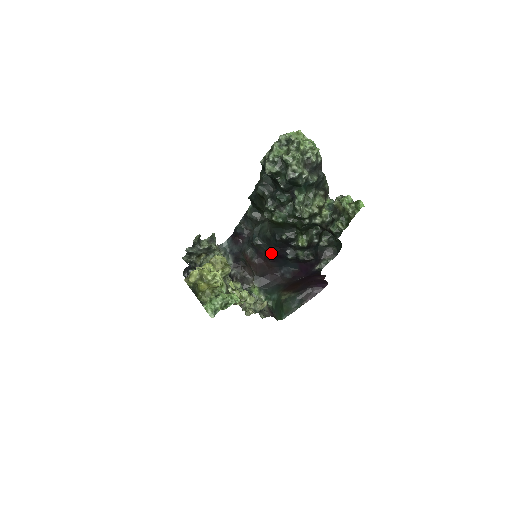
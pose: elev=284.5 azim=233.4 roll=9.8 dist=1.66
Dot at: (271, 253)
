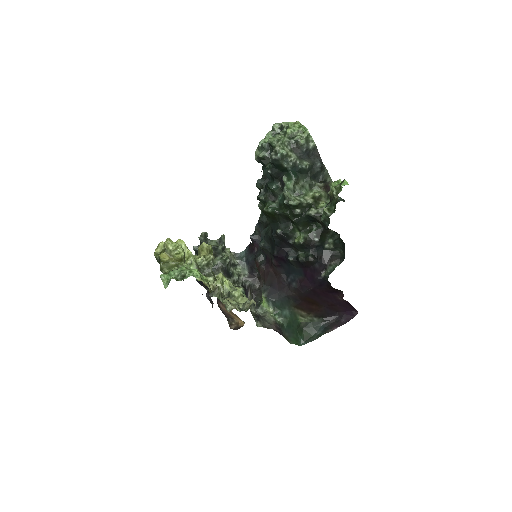
Dot at: (273, 254)
